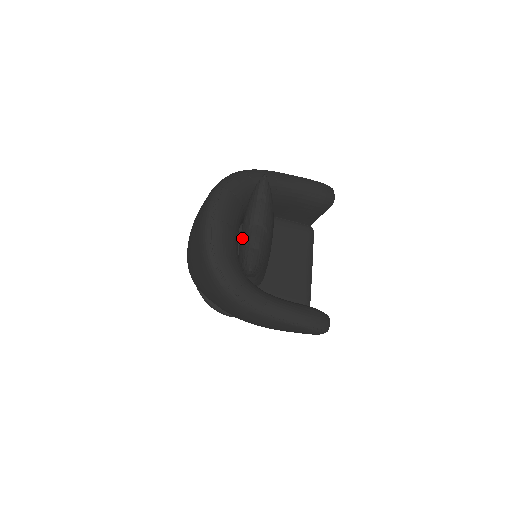
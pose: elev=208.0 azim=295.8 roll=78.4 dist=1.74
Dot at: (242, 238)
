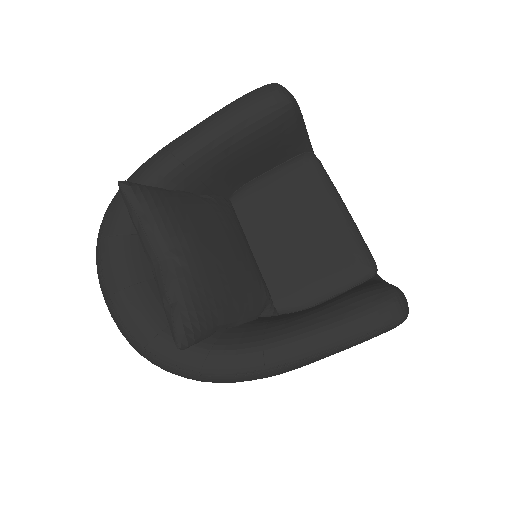
Dot at: occluded
